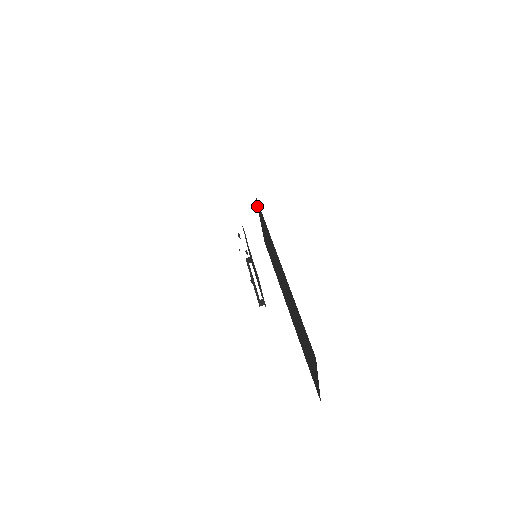
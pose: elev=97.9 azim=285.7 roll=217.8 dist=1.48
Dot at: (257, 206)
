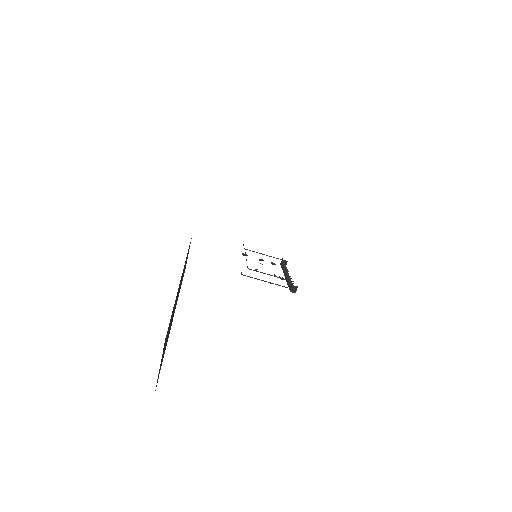
Dot at: occluded
